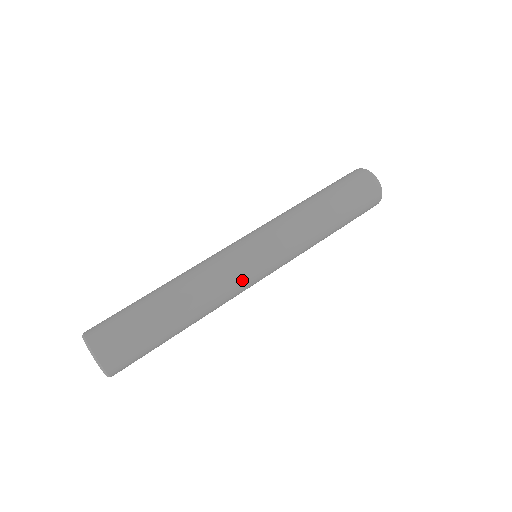
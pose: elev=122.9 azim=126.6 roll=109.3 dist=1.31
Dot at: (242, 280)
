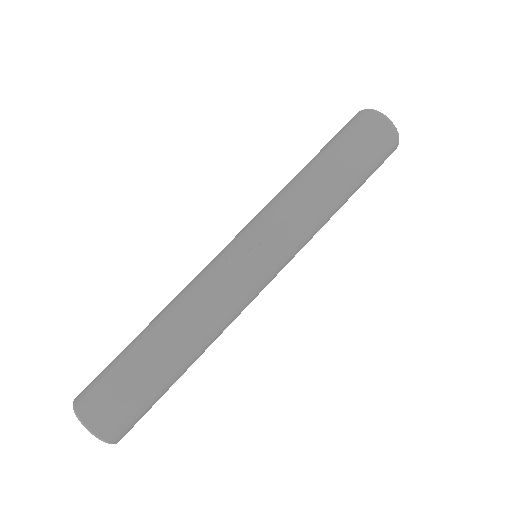
Dot at: occluded
